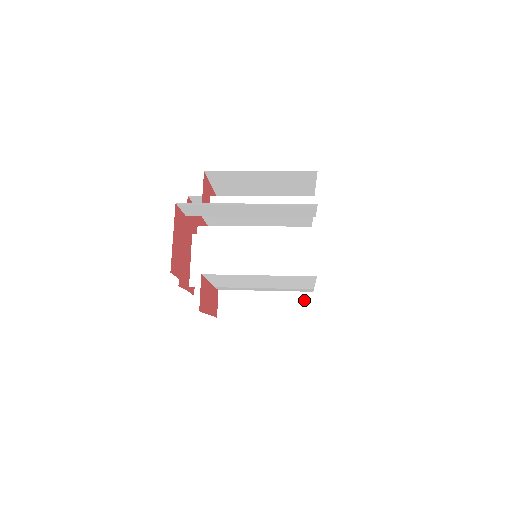
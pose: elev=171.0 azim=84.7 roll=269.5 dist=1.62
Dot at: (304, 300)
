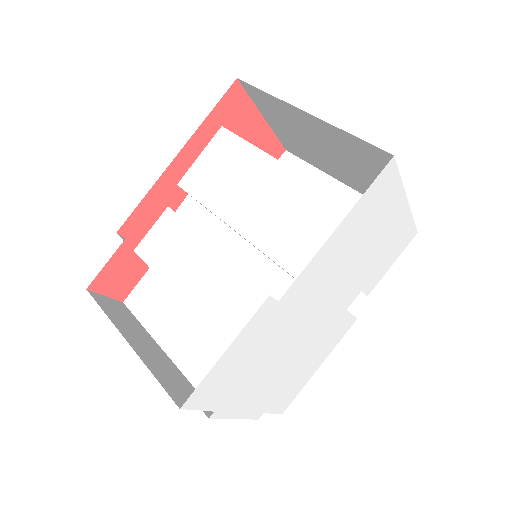
Dot at: occluded
